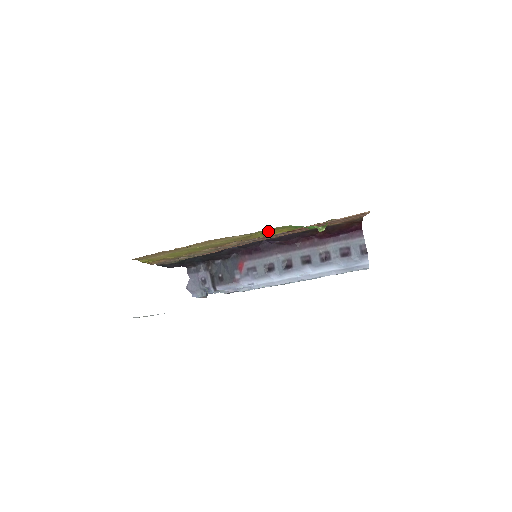
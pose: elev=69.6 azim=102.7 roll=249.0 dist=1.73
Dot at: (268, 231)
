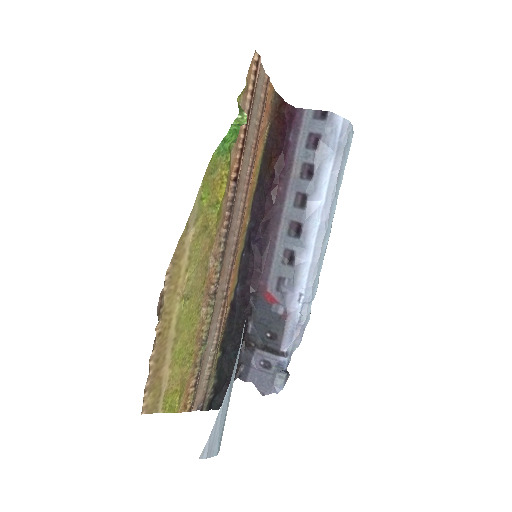
Dot at: (209, 191)
